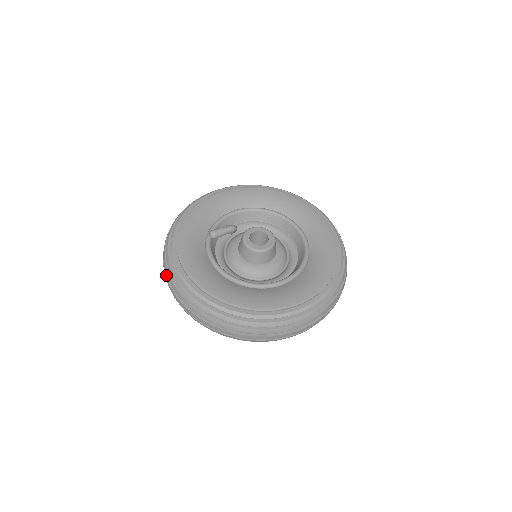
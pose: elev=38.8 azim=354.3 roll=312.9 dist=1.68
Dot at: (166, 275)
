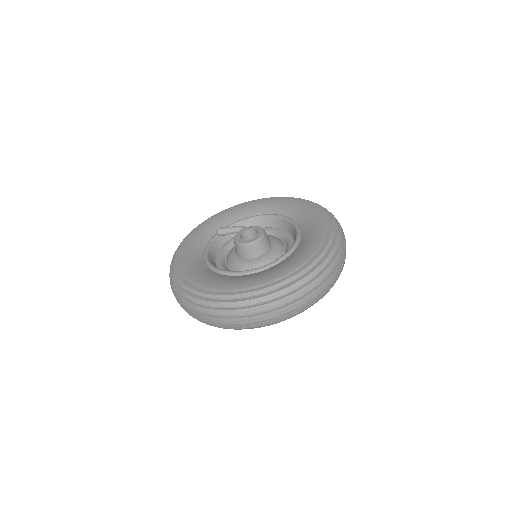
Dot at: occluded
